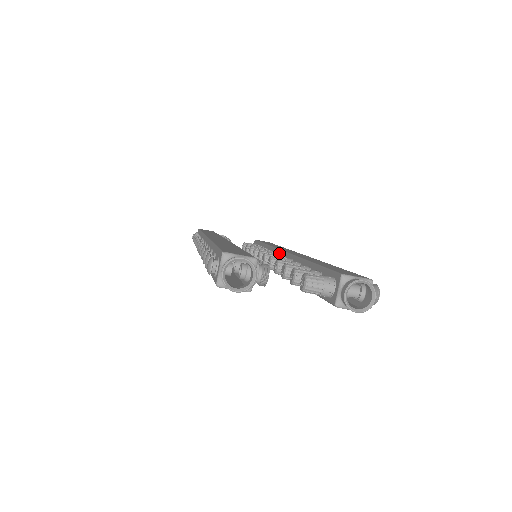
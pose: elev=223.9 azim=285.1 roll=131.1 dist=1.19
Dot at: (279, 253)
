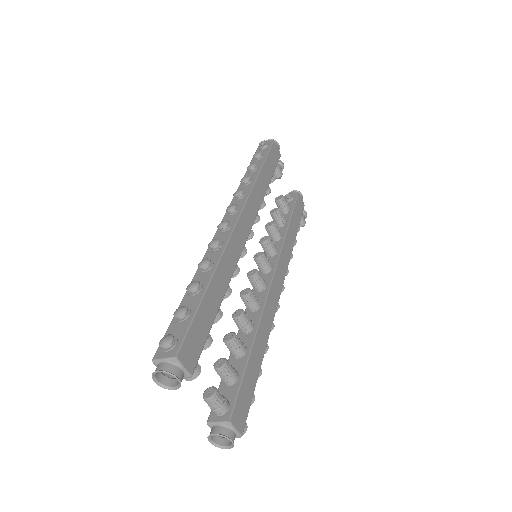
Dot at: (272, 271)
